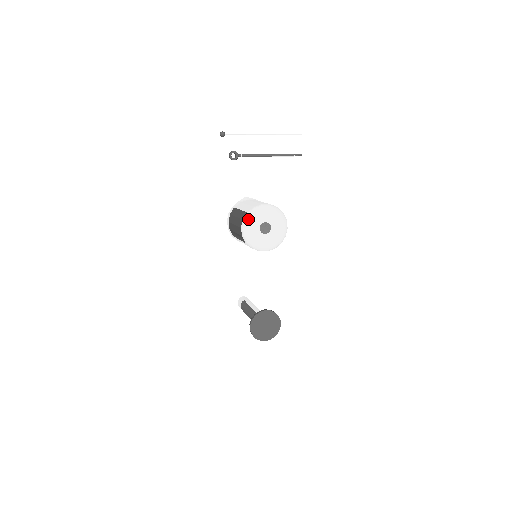
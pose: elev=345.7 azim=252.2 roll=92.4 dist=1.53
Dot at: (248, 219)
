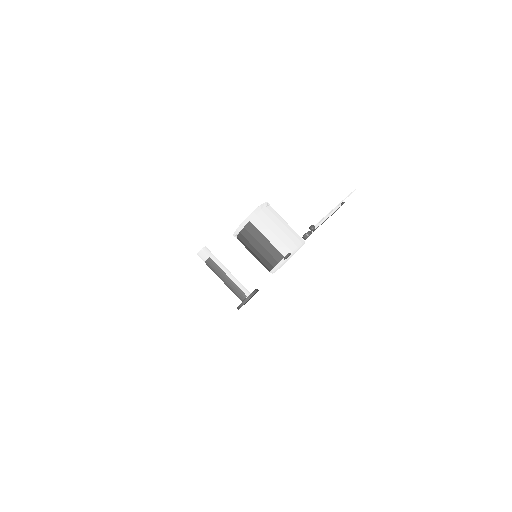
Dot at: occluded
